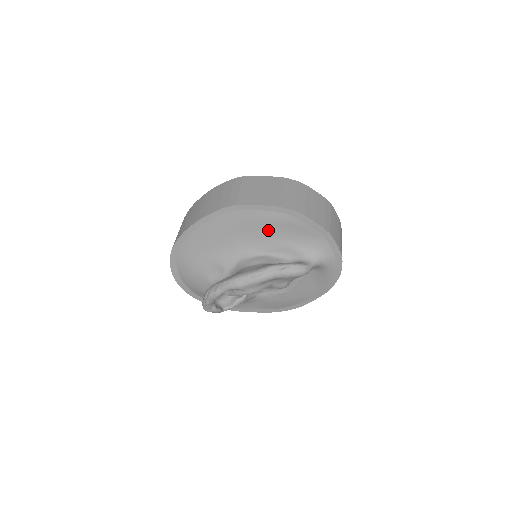
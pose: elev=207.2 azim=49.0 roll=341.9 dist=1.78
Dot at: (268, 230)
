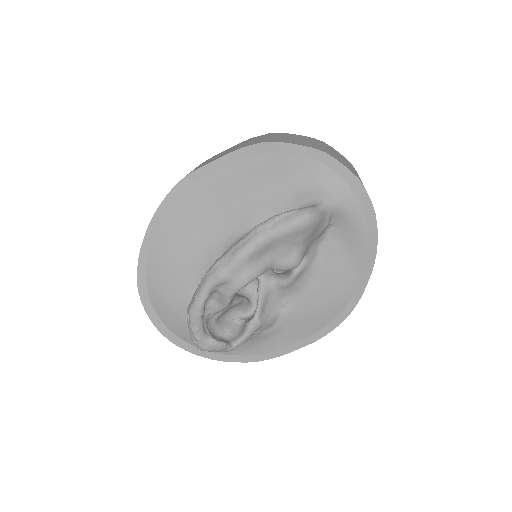
Dot at: (242, 192)
